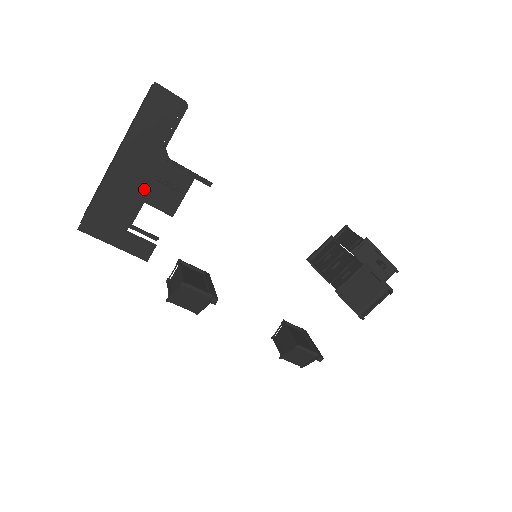
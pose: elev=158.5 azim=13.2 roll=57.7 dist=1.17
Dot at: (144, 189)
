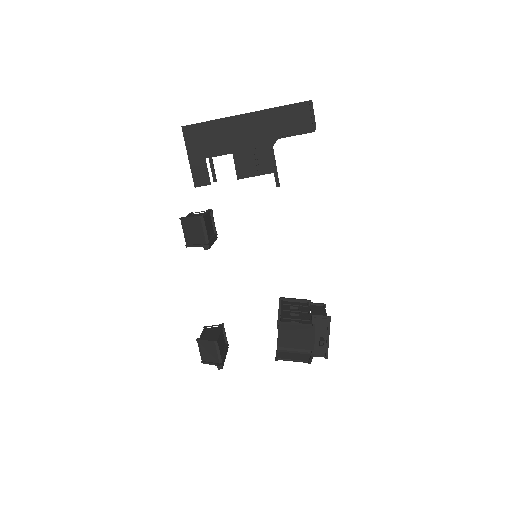
Dot at: (241, 147)
